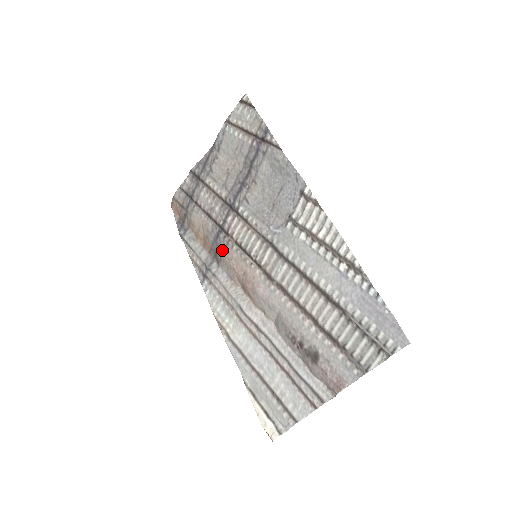
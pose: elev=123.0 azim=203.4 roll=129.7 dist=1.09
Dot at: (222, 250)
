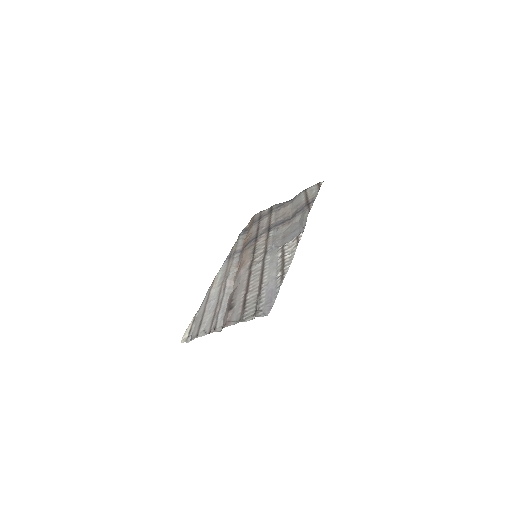
Dot at: (247, 247)
